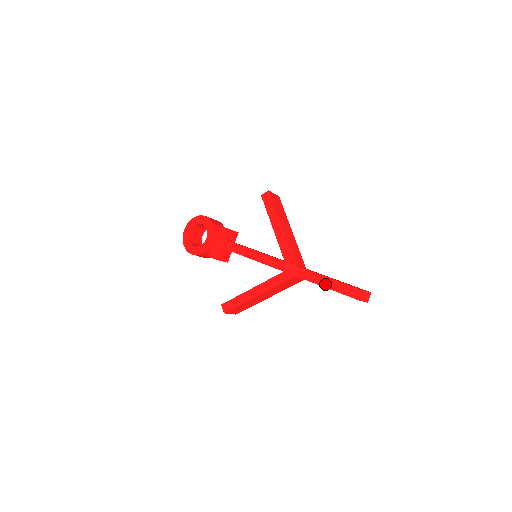
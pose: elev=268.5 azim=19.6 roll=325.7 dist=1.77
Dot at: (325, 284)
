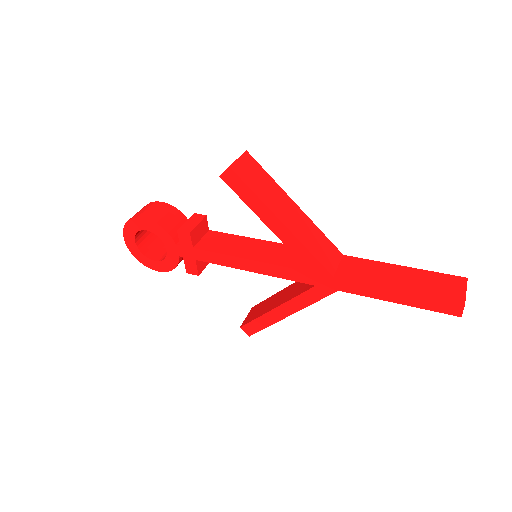
Dot at: (394, 299)
